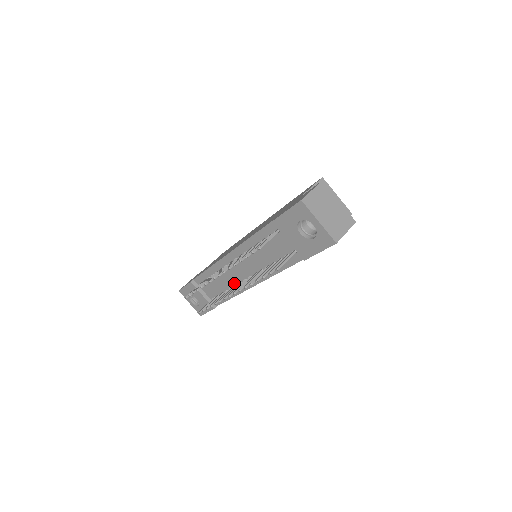
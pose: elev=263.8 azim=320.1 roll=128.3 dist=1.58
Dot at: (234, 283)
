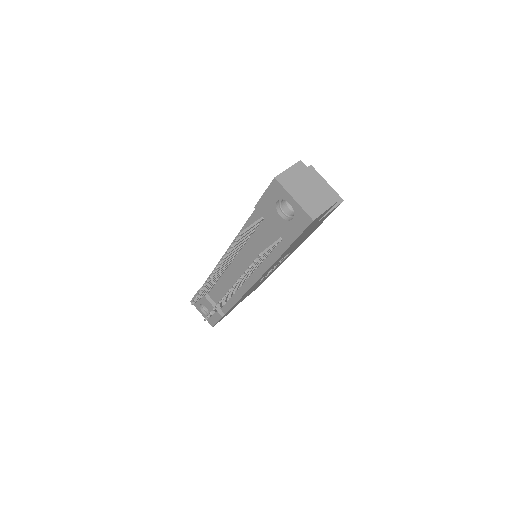
Dot at: occluded
